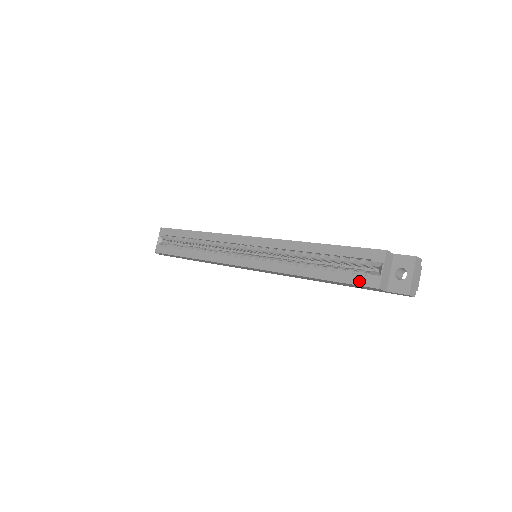
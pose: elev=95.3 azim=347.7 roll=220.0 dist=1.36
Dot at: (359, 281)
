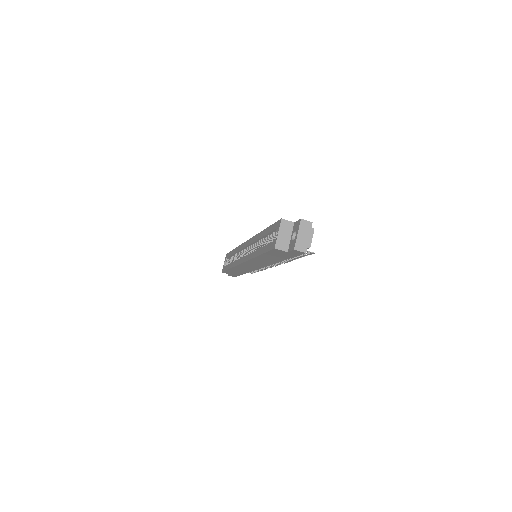
Dot at: (270, 247)
